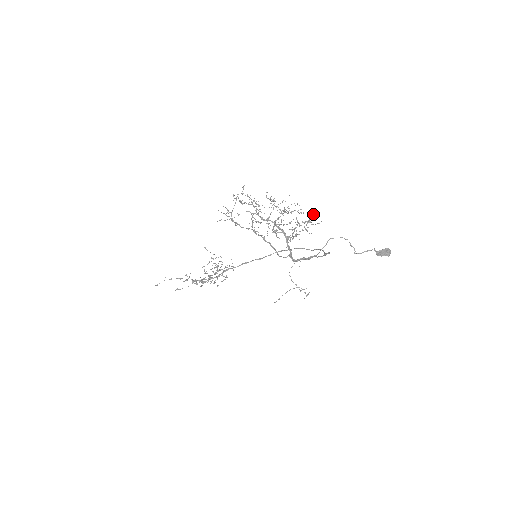
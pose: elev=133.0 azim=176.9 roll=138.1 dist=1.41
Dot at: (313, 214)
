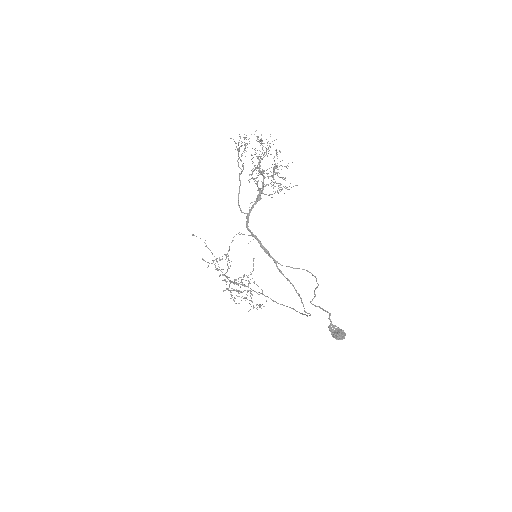
Dot at: occluded
